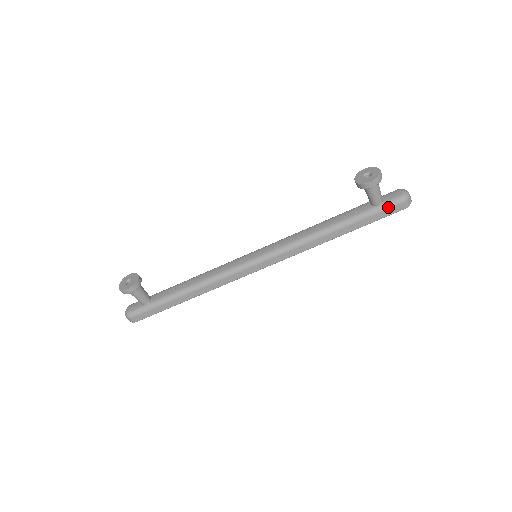
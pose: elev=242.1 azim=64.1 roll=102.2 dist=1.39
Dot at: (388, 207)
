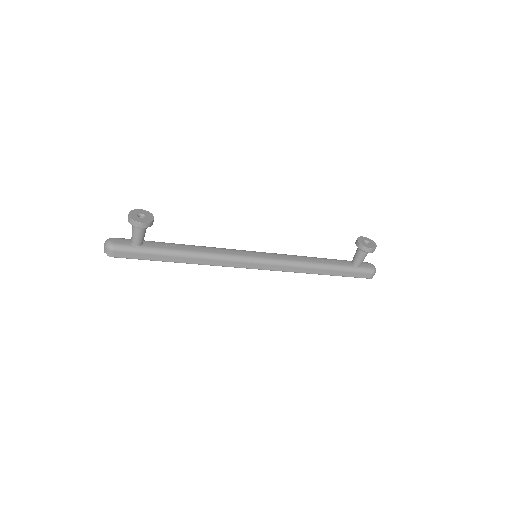
Dot at: (363, 271)
